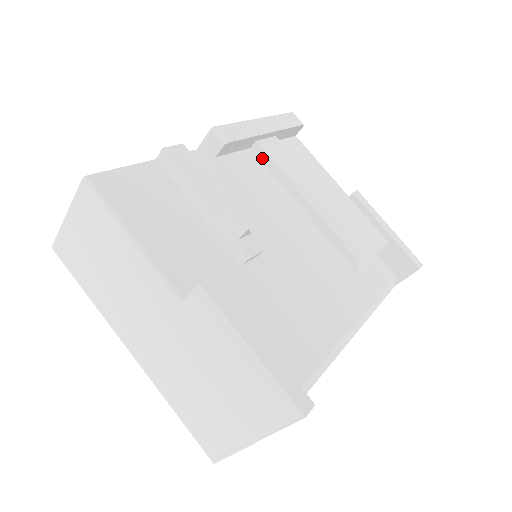
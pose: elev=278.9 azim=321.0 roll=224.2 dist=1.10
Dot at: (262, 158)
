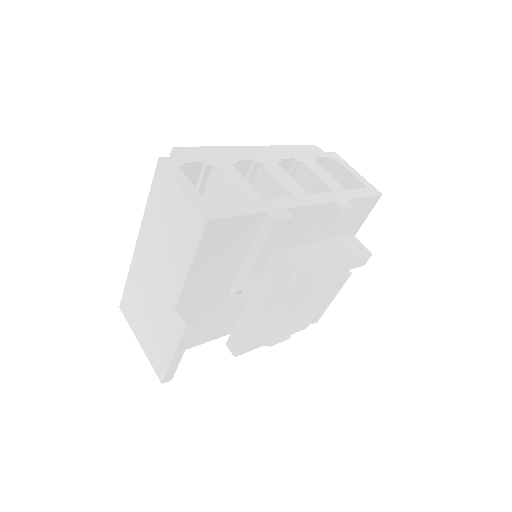
Dot at: occluded
